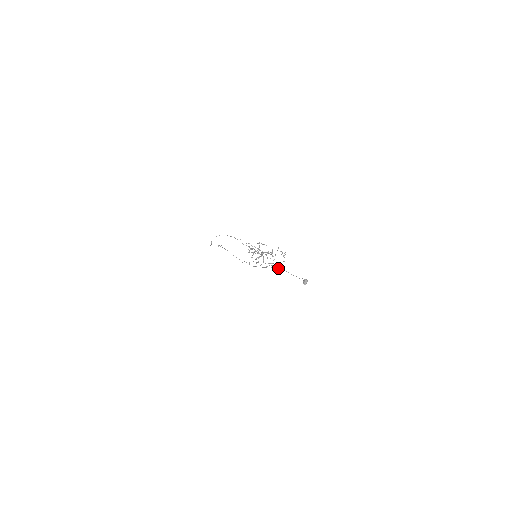
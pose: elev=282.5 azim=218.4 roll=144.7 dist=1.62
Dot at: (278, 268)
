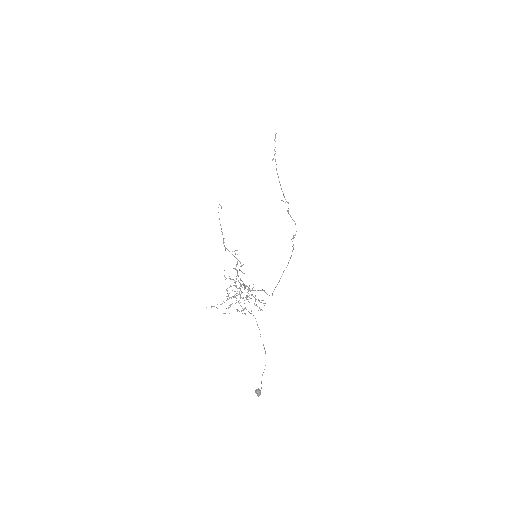
Dot at: occluded
